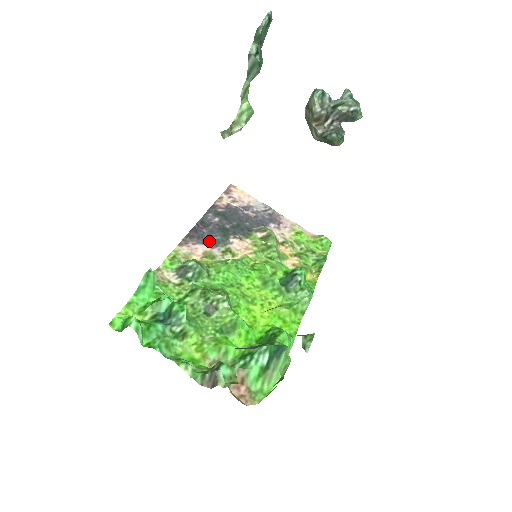
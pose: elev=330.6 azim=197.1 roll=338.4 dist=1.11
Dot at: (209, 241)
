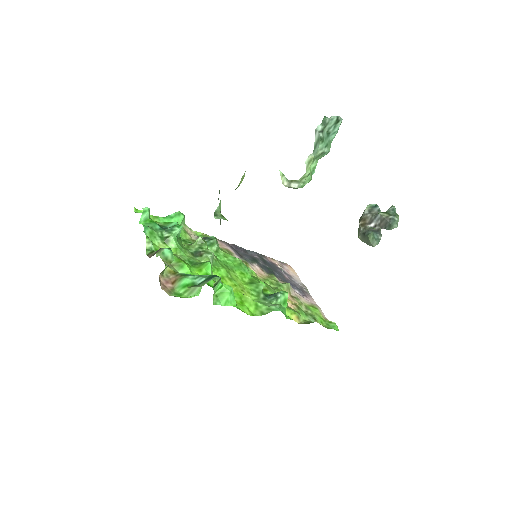
Dot at: (238, 253)
